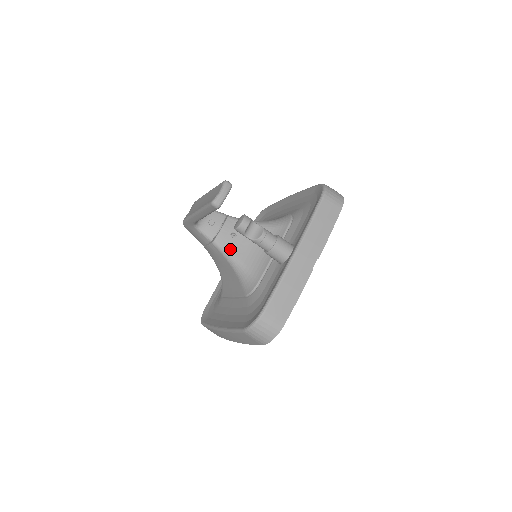
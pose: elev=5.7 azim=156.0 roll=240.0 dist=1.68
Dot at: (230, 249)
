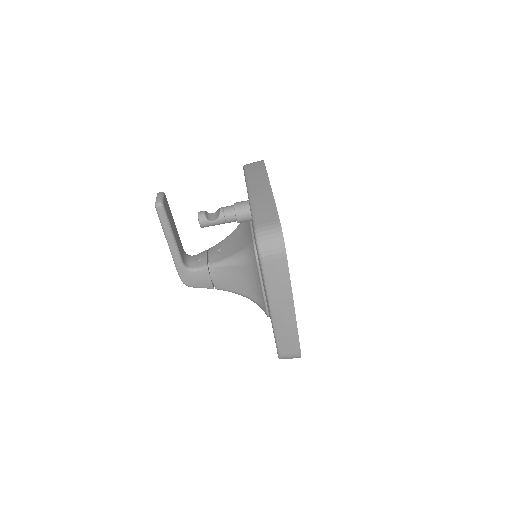
Dot at: (224, 257)
